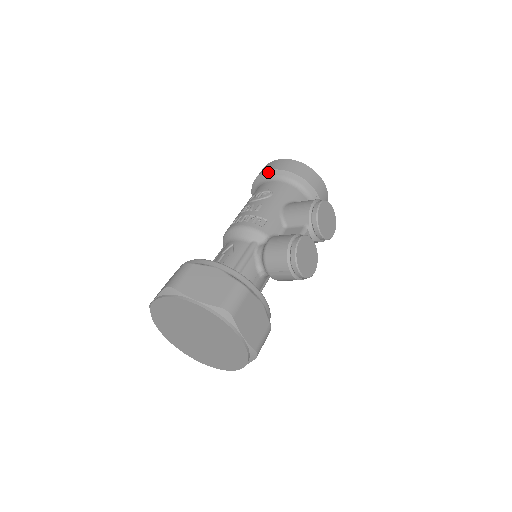
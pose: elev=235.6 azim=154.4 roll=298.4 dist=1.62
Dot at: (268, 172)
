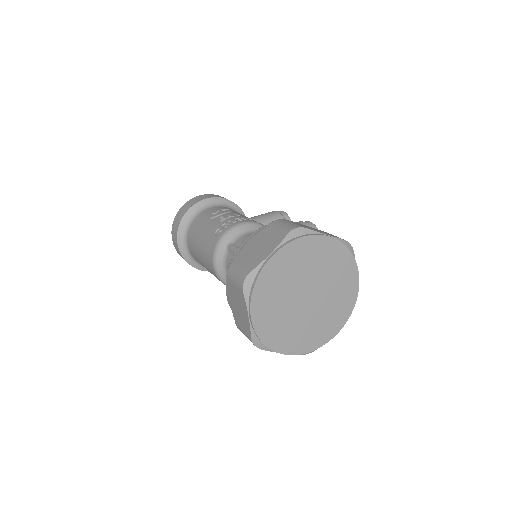
Dot at: (206, 200)
